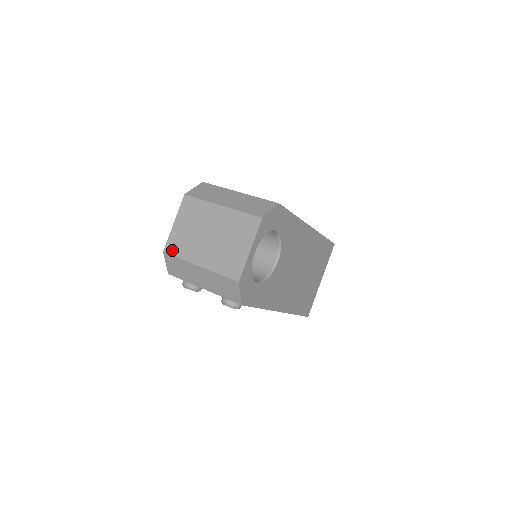
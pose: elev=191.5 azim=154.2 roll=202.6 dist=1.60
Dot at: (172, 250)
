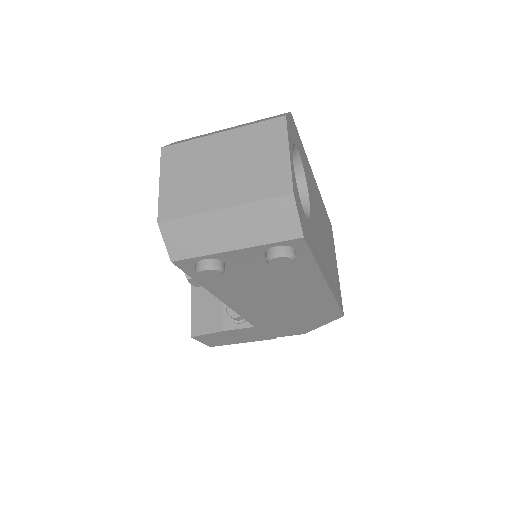
Dot at: (171, 213)
